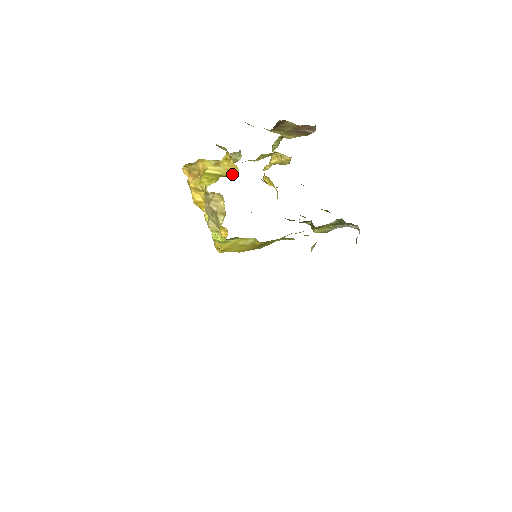
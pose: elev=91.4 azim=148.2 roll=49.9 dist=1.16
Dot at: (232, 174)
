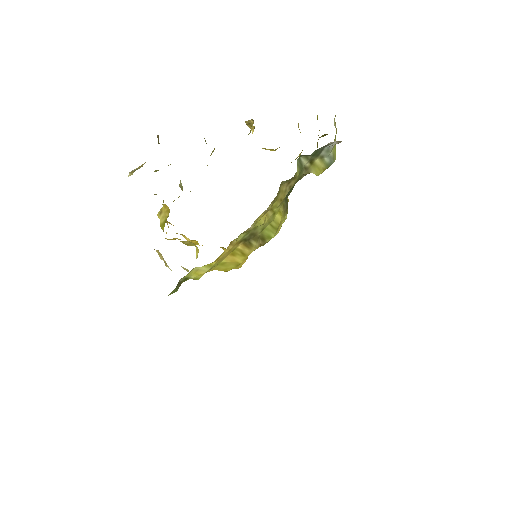
Dot at: (168, 214)
